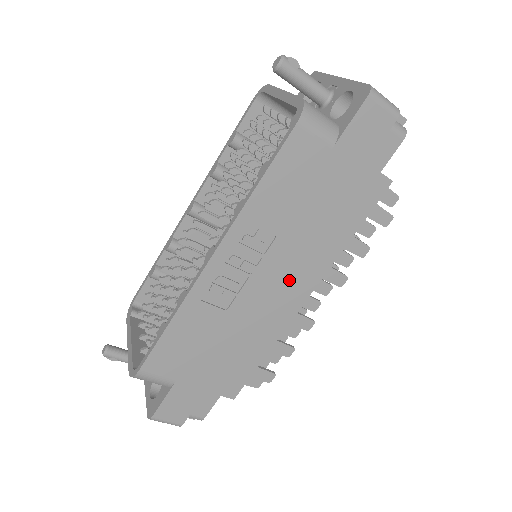
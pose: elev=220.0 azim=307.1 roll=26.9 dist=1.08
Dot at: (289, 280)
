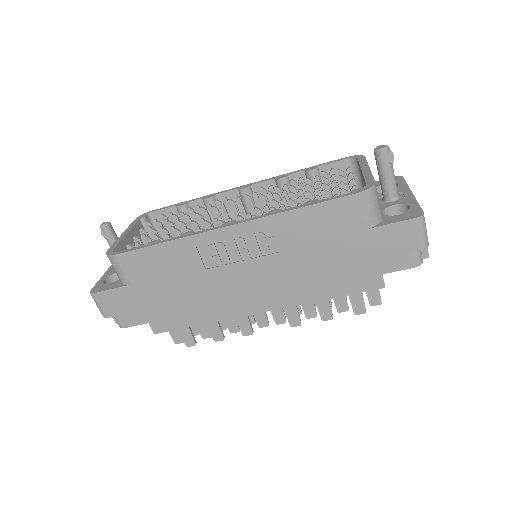
Dot at: (262, 288)
